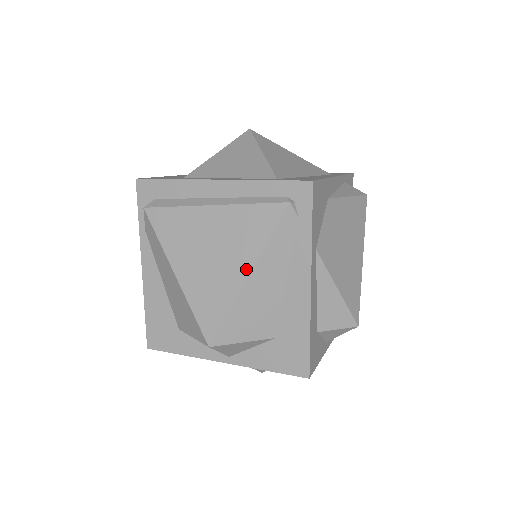
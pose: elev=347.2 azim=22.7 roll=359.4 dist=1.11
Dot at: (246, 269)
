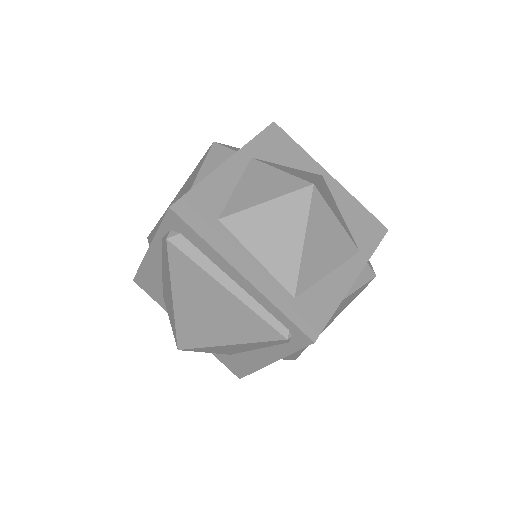
Dot at: (229, 341)
